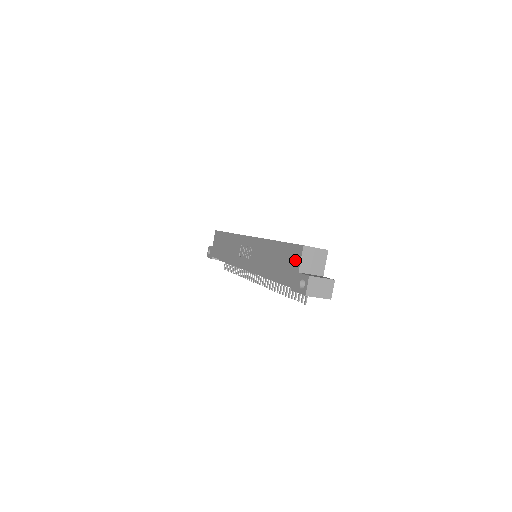
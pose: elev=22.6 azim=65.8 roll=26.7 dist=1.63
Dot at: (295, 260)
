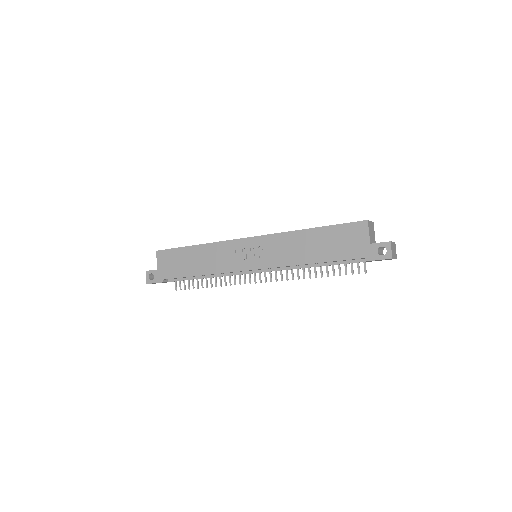
Dot at: (359, 235)
